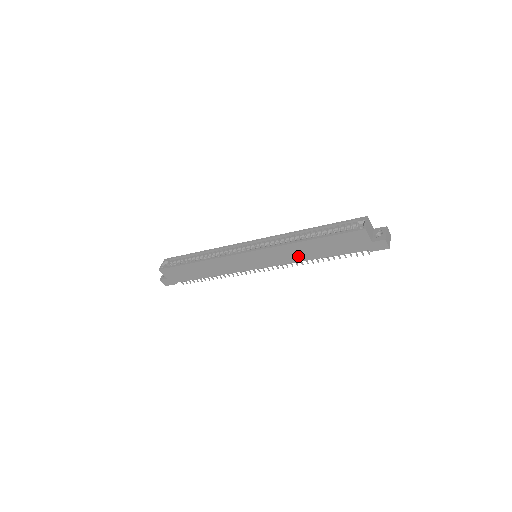
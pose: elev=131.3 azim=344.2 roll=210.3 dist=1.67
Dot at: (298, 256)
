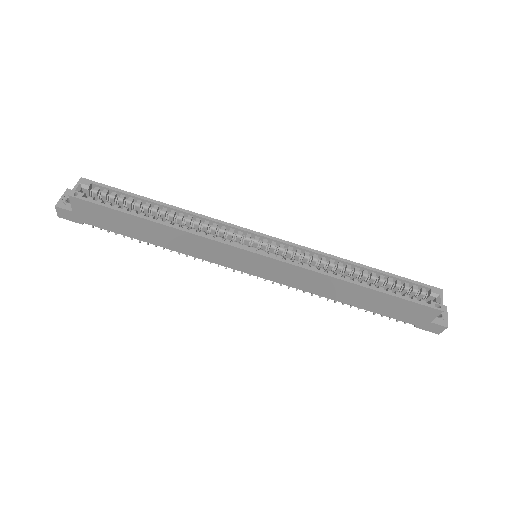
Dot at: (324, 290)
